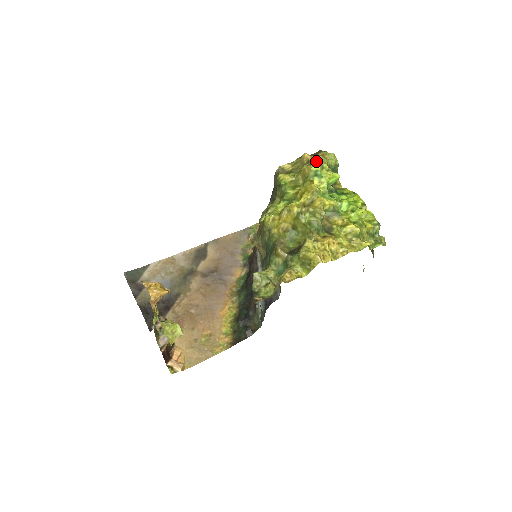
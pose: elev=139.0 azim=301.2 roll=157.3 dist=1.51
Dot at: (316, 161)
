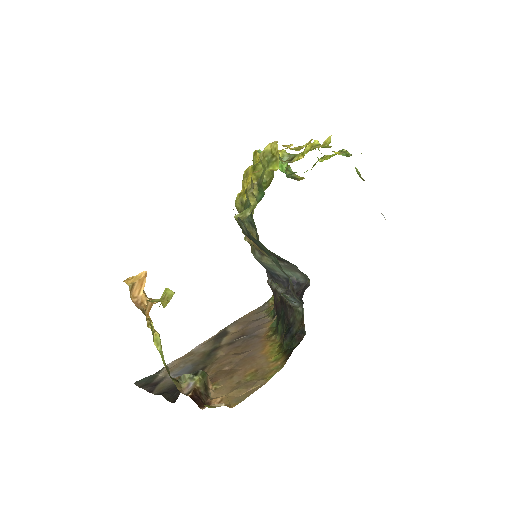
Dot at: occluded
